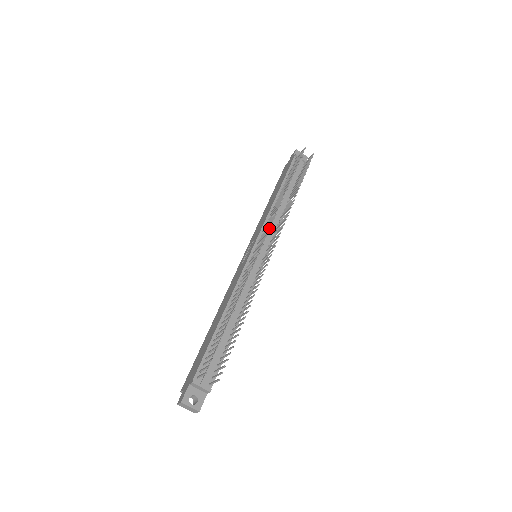
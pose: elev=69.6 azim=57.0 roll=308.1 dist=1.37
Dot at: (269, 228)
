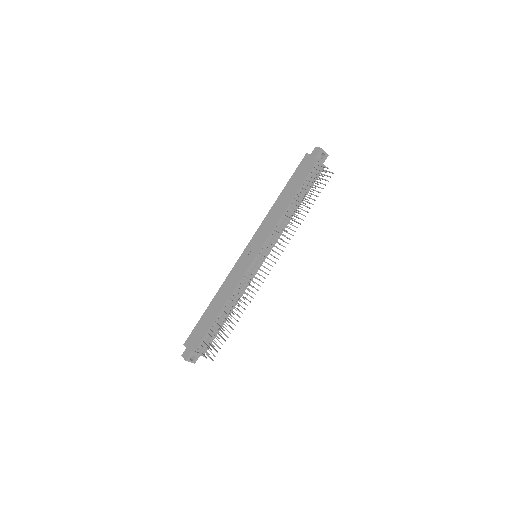
Dot at: occluded
